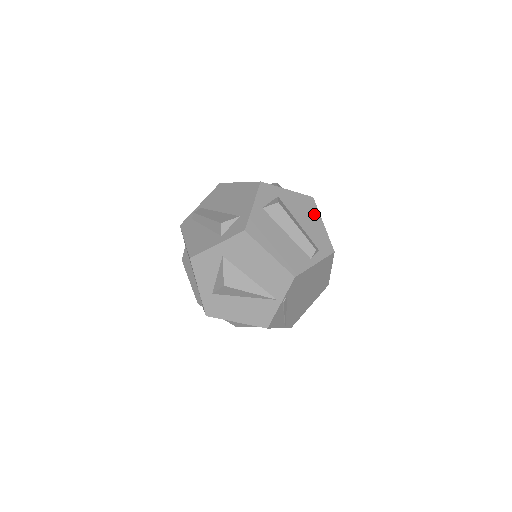
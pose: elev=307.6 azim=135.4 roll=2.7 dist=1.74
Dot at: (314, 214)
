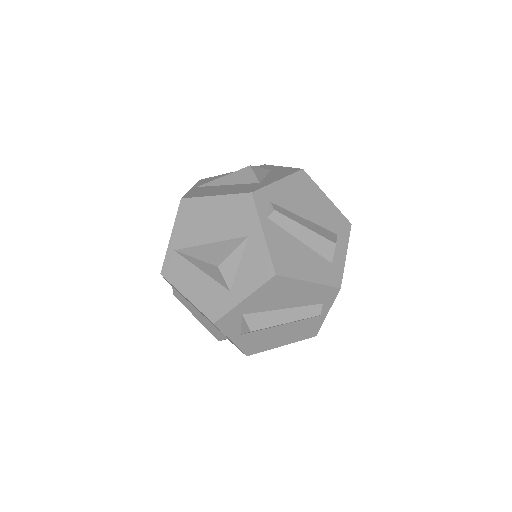
Dot at: (291, 286)
